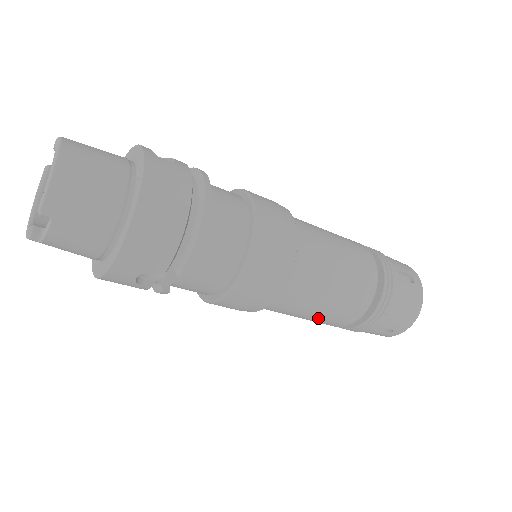
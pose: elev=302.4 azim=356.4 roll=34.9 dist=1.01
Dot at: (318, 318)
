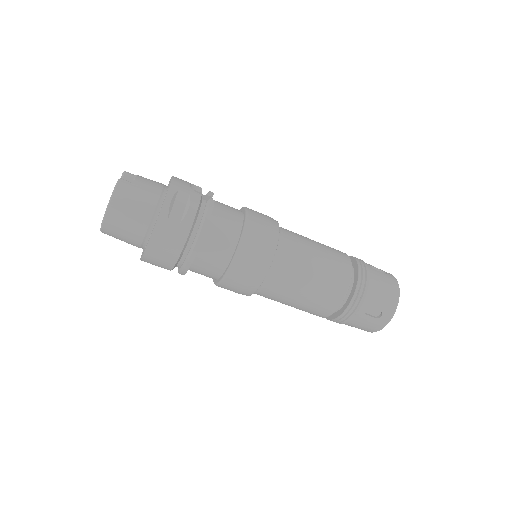
Dot at: occluded
